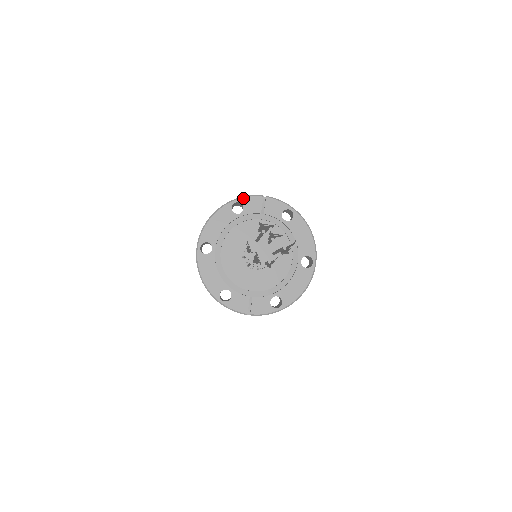
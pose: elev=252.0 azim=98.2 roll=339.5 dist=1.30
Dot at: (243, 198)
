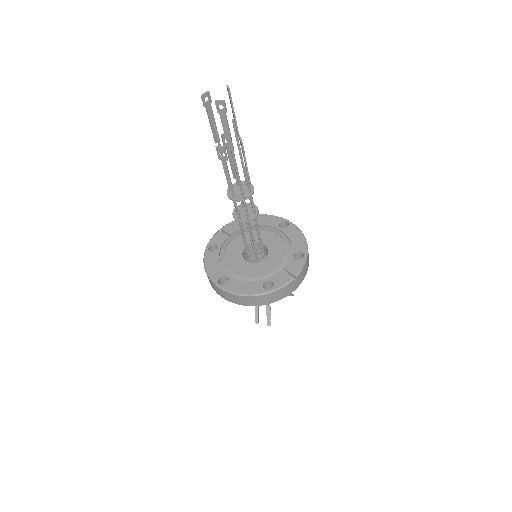
Dot at: (210, 242)
